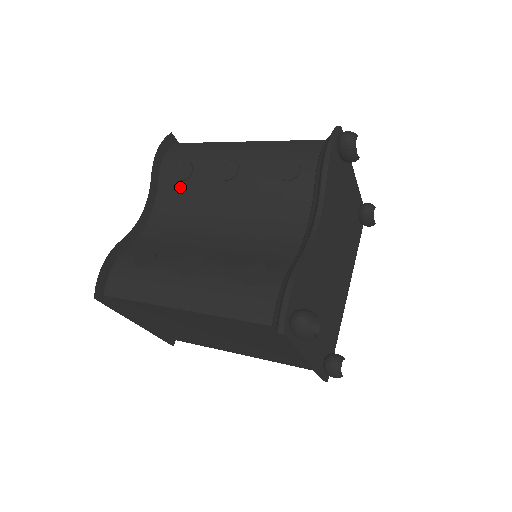
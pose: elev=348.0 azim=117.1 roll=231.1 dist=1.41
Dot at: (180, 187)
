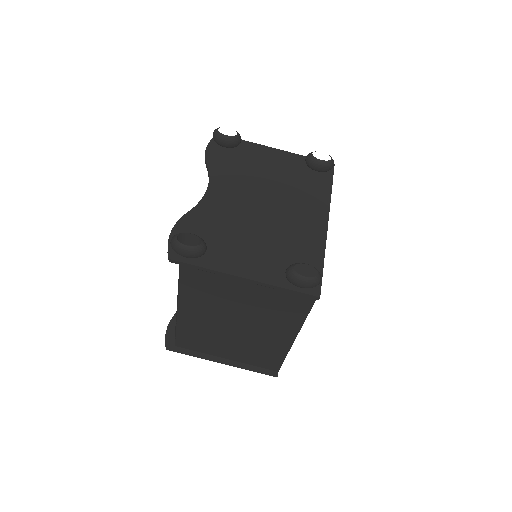
Dot at: occluded
